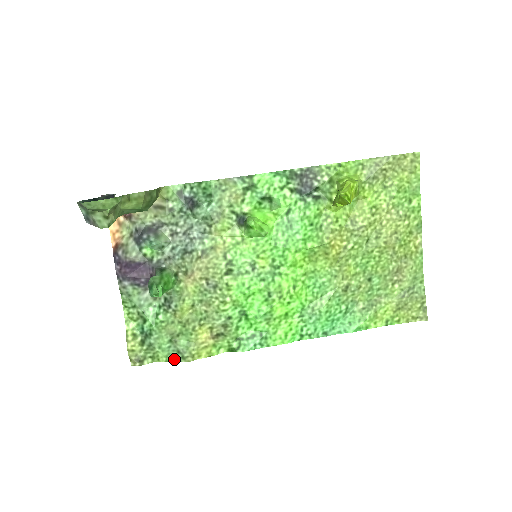
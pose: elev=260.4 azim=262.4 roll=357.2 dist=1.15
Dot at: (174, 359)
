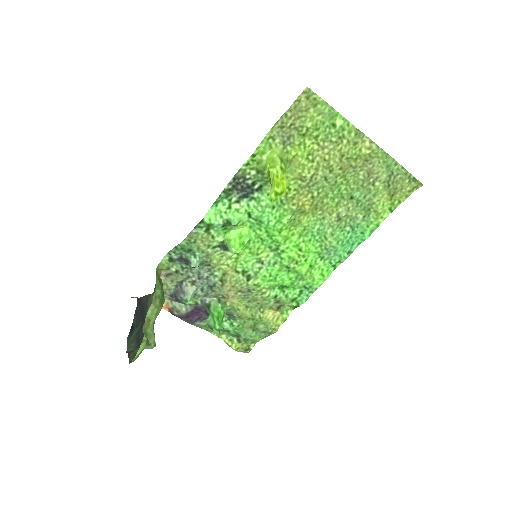
Dot at: (265, 336)
